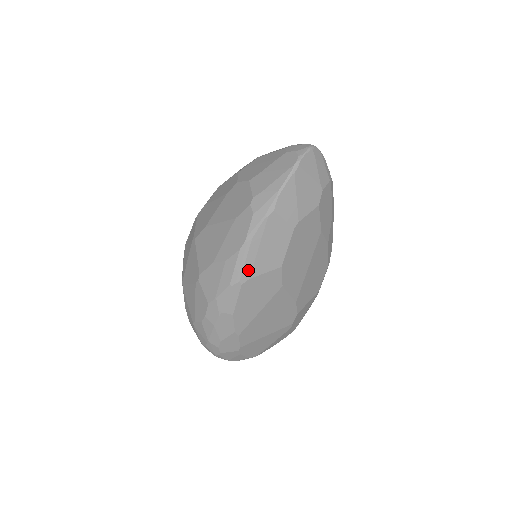
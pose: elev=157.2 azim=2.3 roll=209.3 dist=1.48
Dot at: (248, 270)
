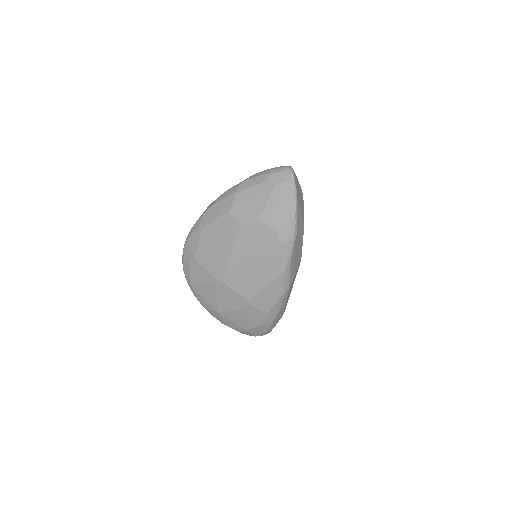
Dot at: (291, 277)
